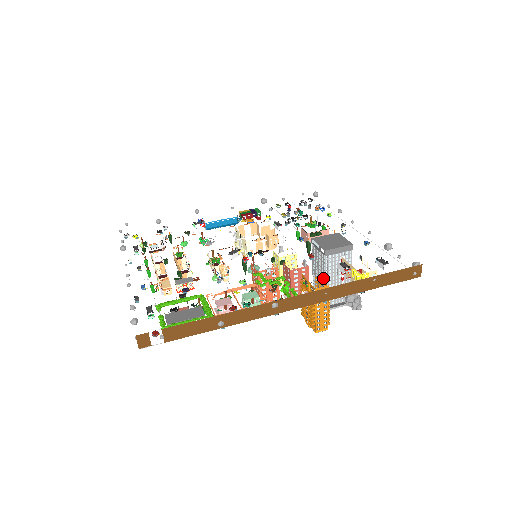
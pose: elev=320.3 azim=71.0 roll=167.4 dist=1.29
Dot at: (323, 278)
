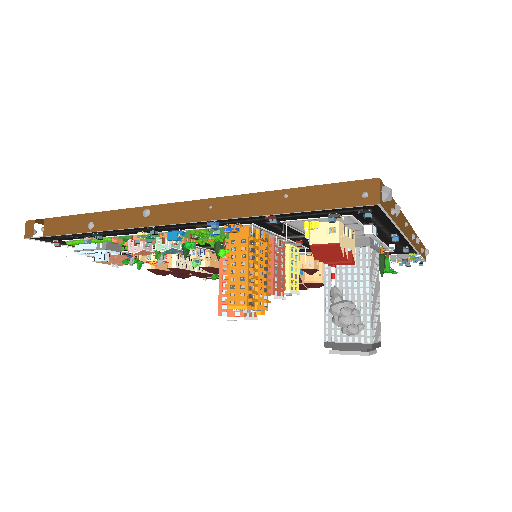
Dot at: (259, 229)
